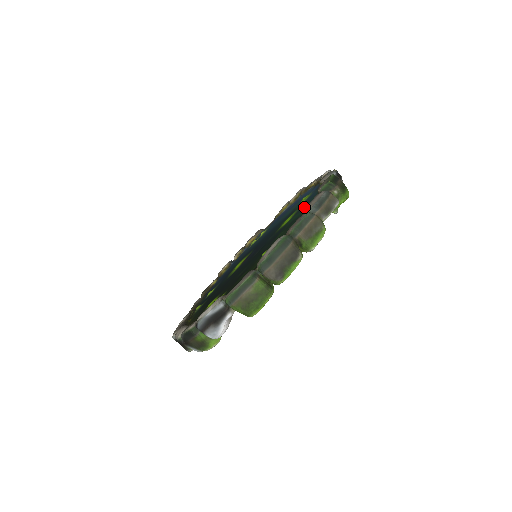
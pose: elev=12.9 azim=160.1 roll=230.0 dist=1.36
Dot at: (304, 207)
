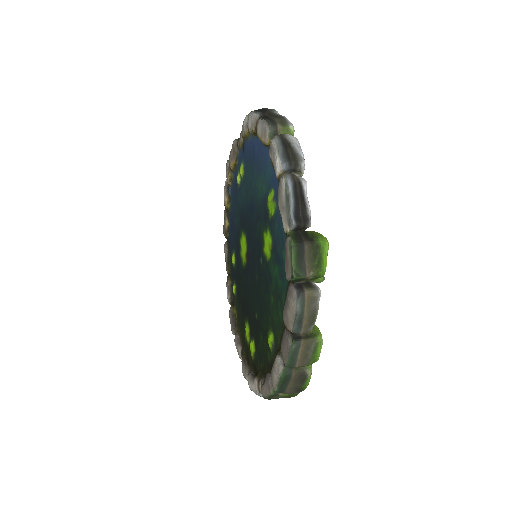
Dot at: (279, 265)
